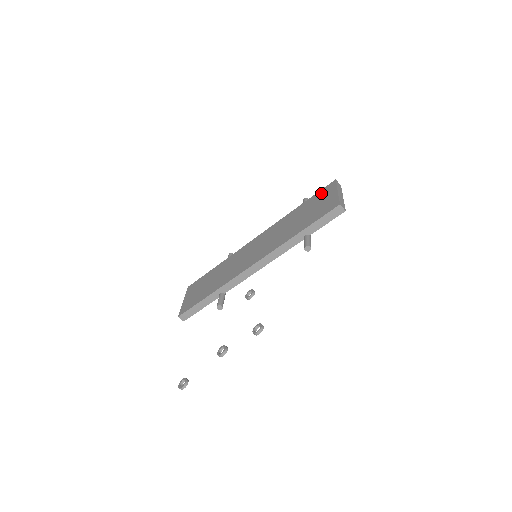
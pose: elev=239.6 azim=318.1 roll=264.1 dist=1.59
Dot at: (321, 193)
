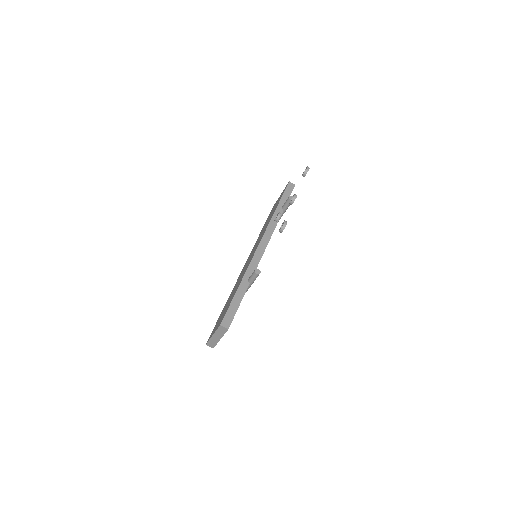
Dot at: (270, 212)
